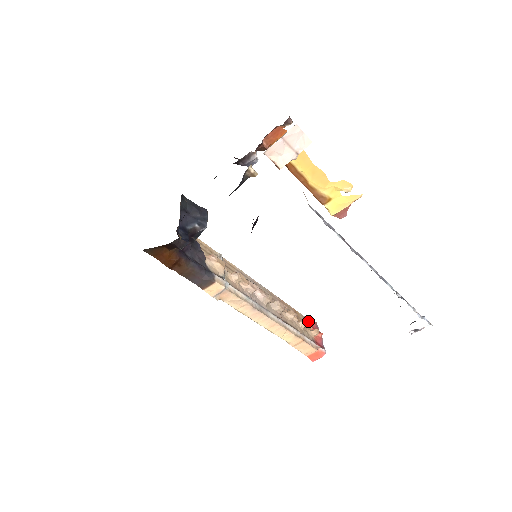
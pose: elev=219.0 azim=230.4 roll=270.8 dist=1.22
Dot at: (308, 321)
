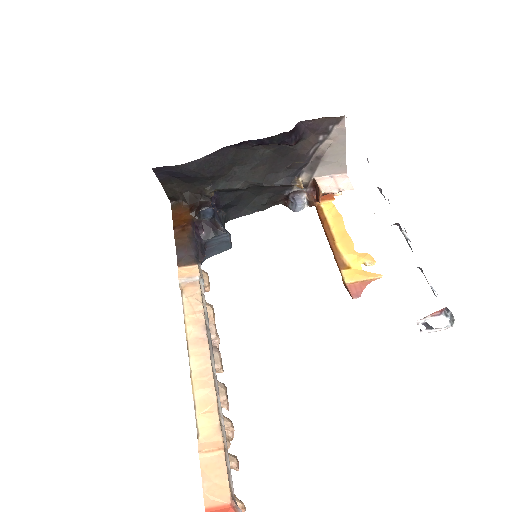
Dot at: occluded
